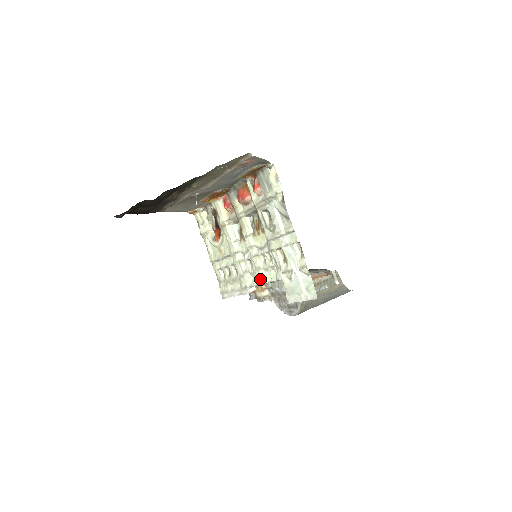
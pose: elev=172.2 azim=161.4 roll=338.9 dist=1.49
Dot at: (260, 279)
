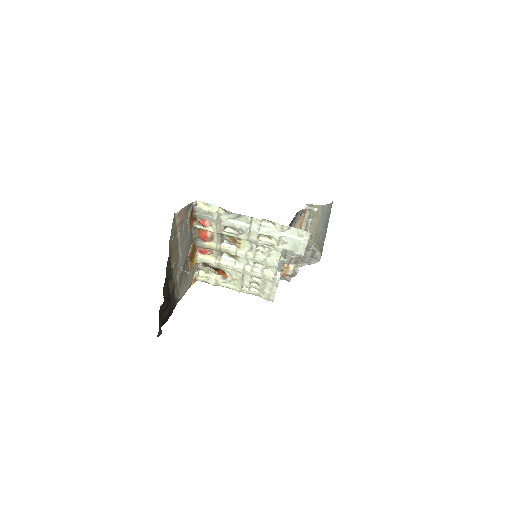
Dot at: (273, 264)
